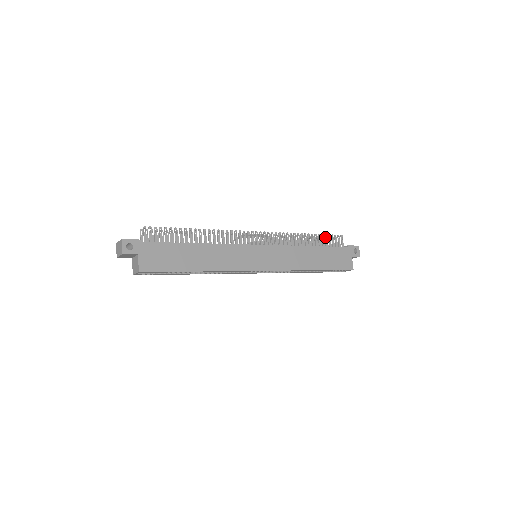
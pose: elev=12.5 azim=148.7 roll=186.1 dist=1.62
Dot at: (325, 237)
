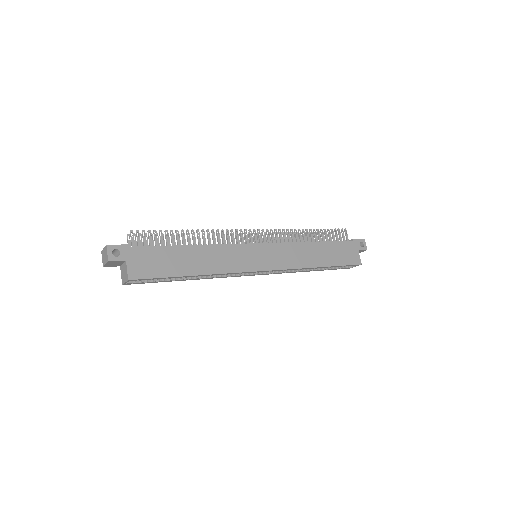
Dot at: (328, 232)
